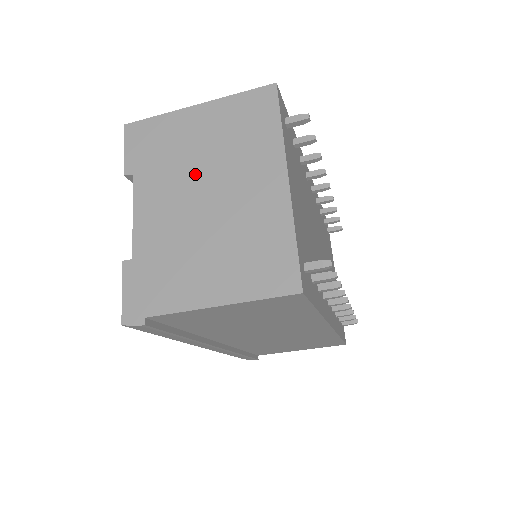
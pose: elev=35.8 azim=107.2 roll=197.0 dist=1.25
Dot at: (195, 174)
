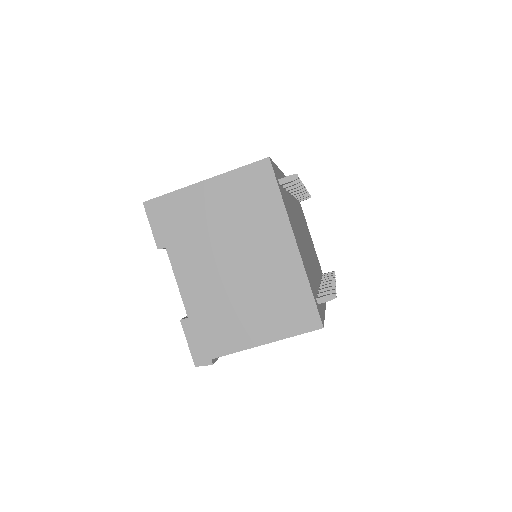
Dot at: (220, 244)
